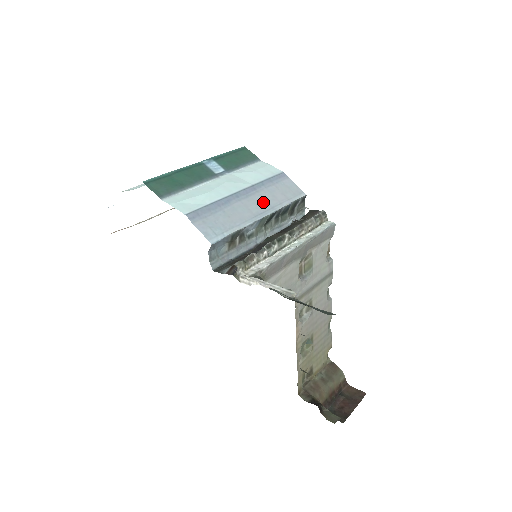
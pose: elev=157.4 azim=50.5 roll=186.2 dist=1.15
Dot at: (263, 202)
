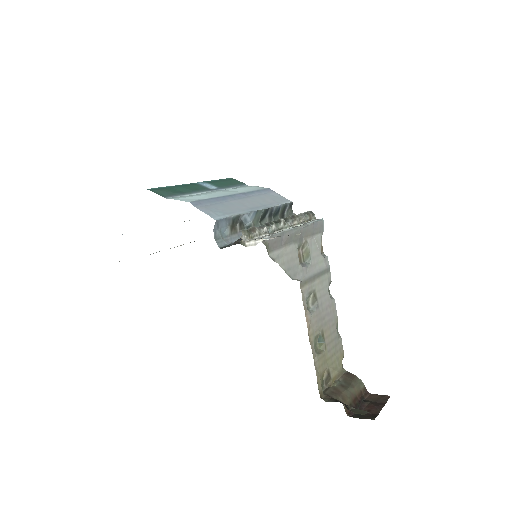
Dot at: (256, 202)
